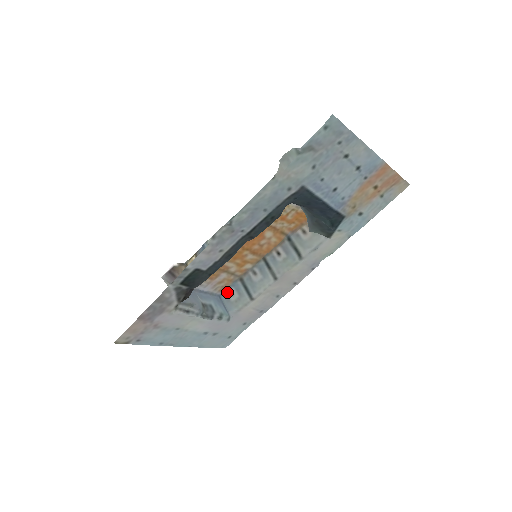
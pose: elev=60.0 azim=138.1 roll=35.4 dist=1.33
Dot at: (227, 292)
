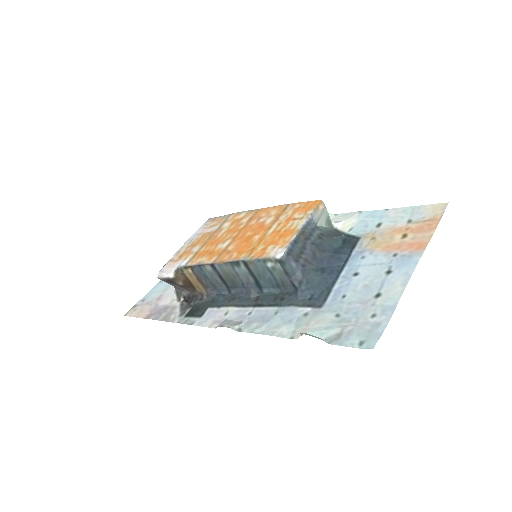
Dot at: occluded
